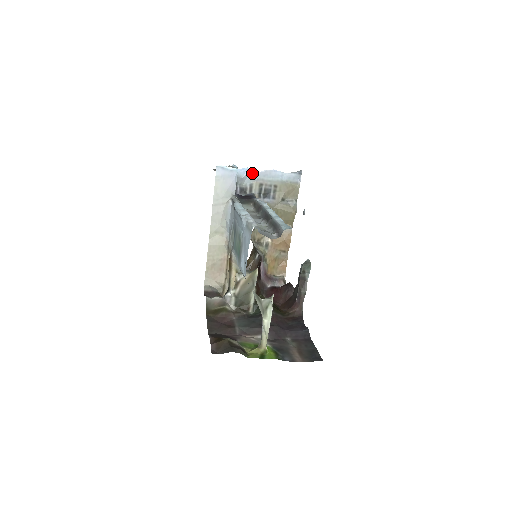
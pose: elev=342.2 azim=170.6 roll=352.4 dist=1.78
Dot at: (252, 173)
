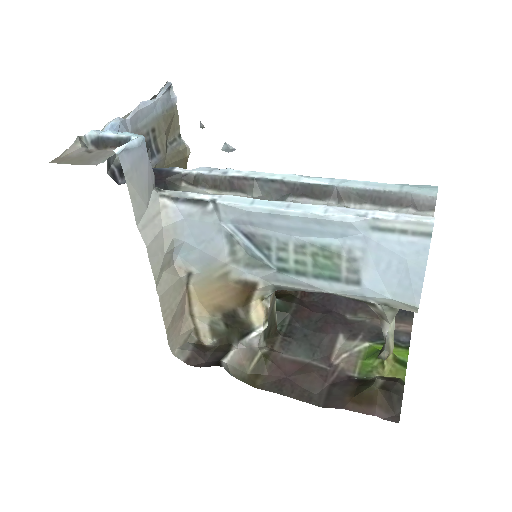
Dot at: (122, 128)
